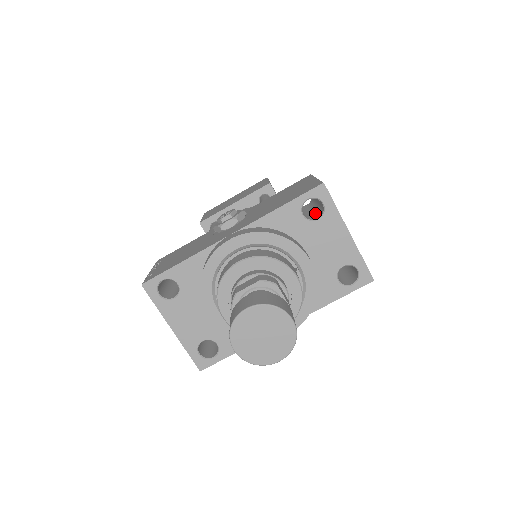
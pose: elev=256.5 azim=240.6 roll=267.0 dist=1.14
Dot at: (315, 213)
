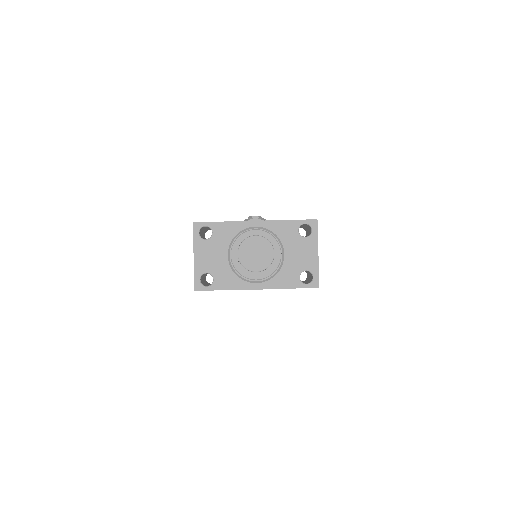
Dot at: occluded
